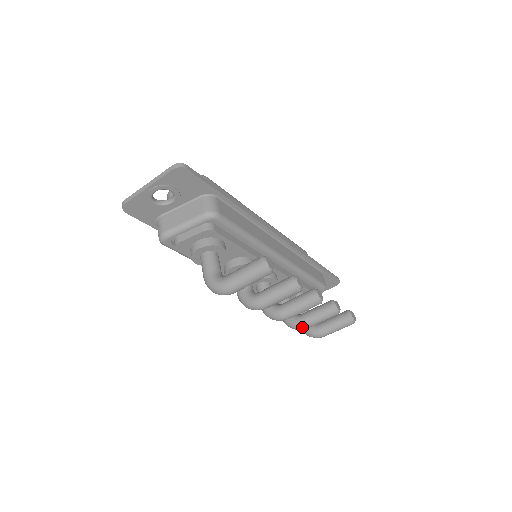
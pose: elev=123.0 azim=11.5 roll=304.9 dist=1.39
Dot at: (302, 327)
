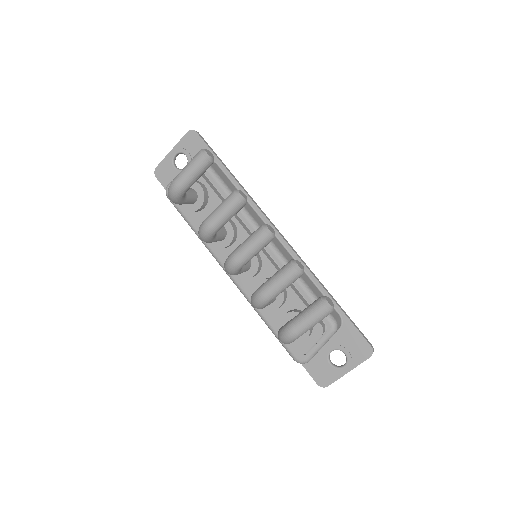
Dot at: (259, 292)
